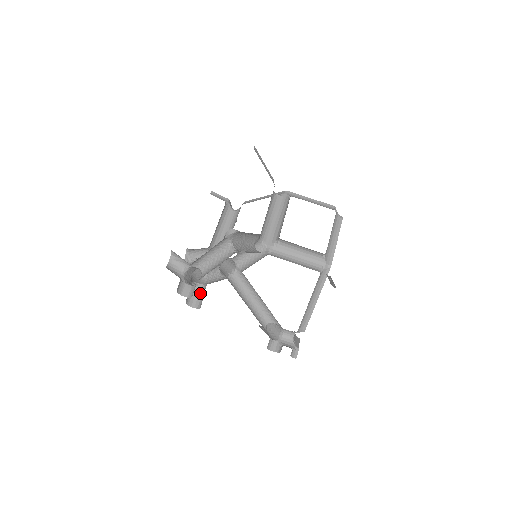
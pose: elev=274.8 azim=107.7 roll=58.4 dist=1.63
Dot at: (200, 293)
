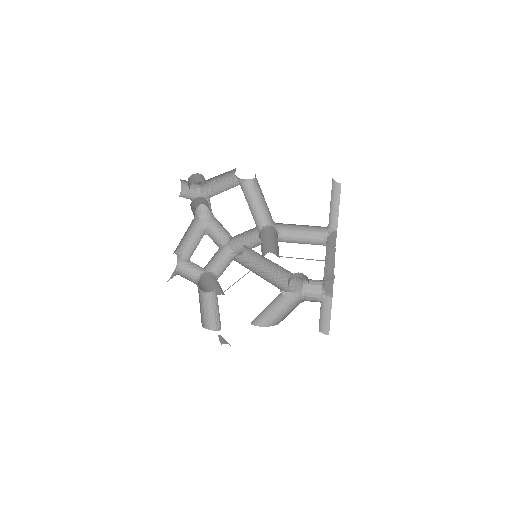
Dot at: occluded
